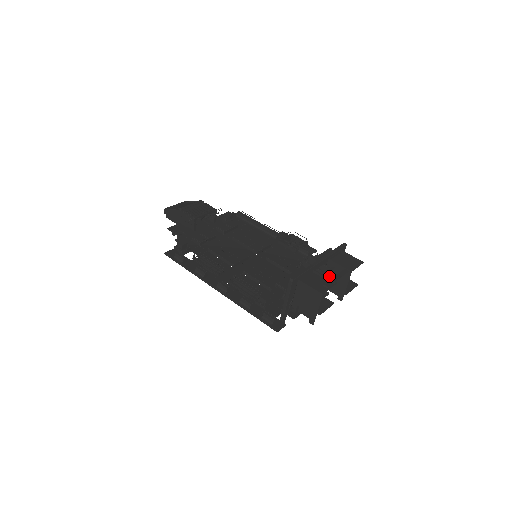
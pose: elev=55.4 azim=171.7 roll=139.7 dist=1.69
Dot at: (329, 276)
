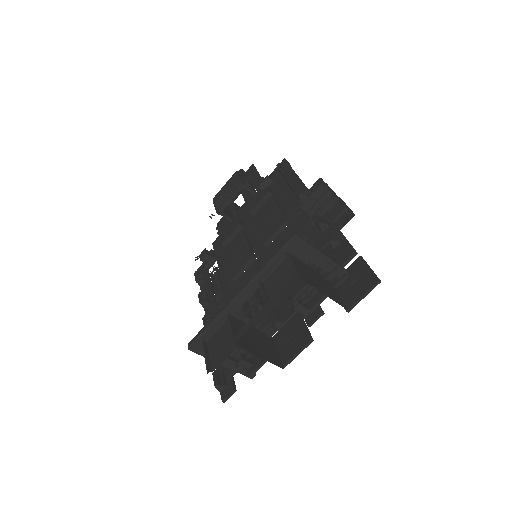
Dot at: occluded
